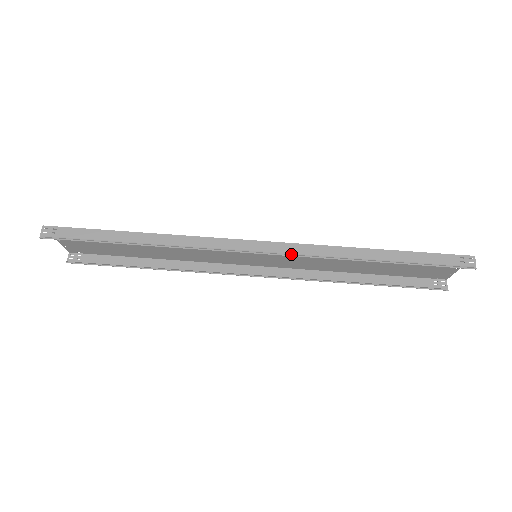
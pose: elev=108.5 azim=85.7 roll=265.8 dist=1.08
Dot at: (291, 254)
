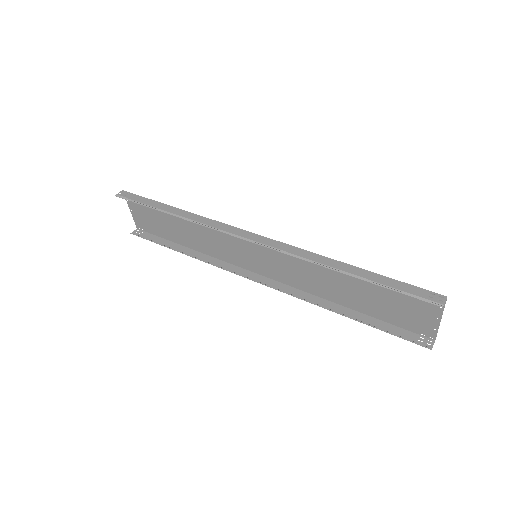
Dot at: (275, 248)
